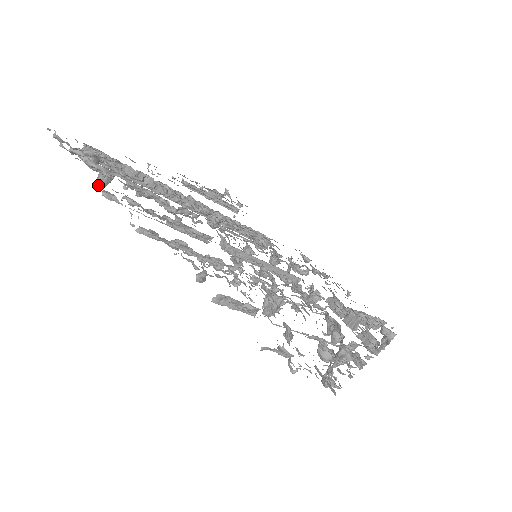
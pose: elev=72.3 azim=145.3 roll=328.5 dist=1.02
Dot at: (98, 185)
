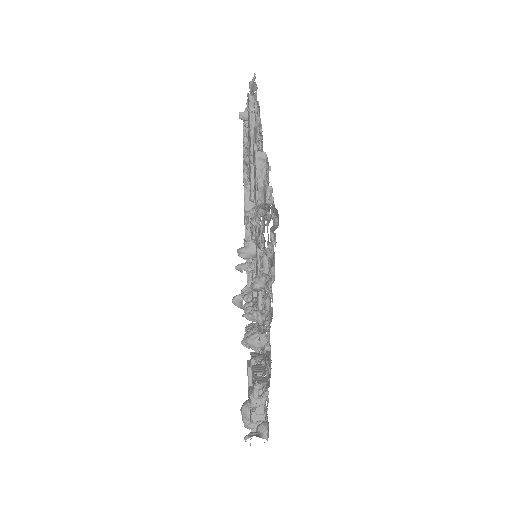
Dot at: (241, 113)
